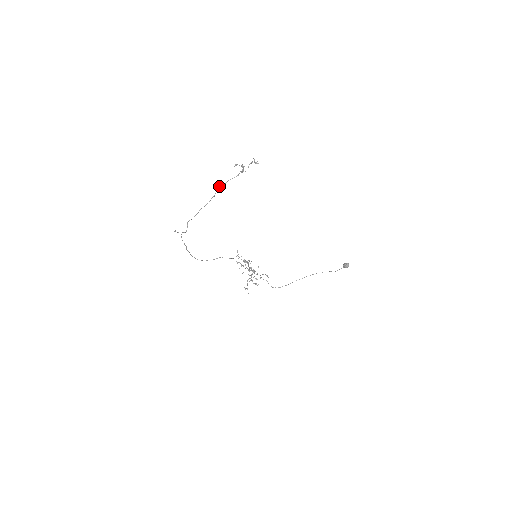
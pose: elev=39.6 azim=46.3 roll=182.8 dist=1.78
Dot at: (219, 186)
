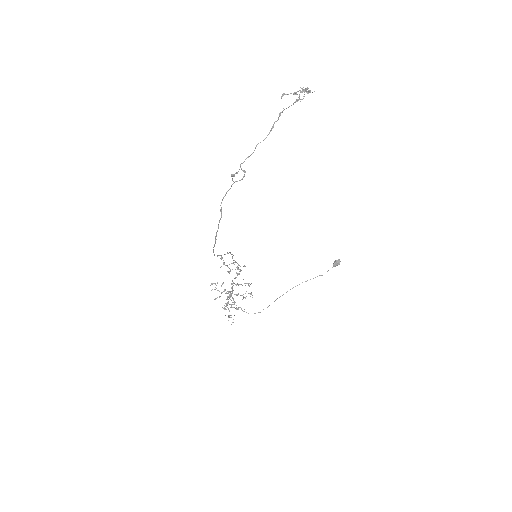
Dot at: (279, 113)
